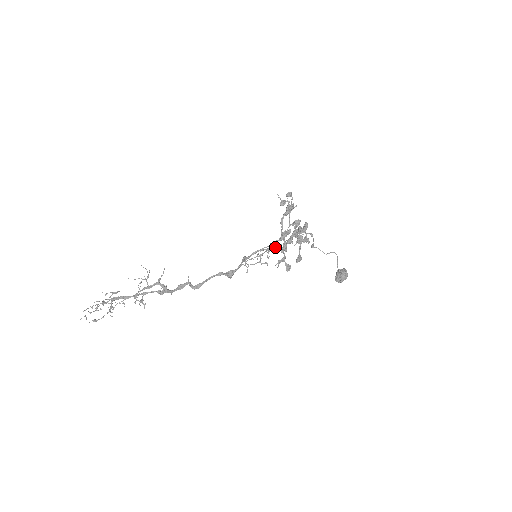
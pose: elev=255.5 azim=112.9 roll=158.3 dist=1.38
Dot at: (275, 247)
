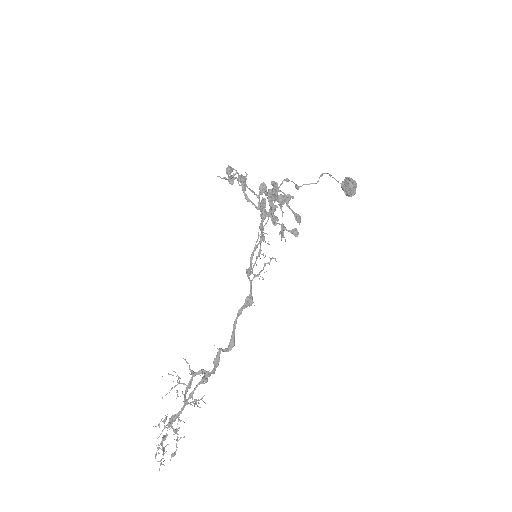
Dot at: occluded
